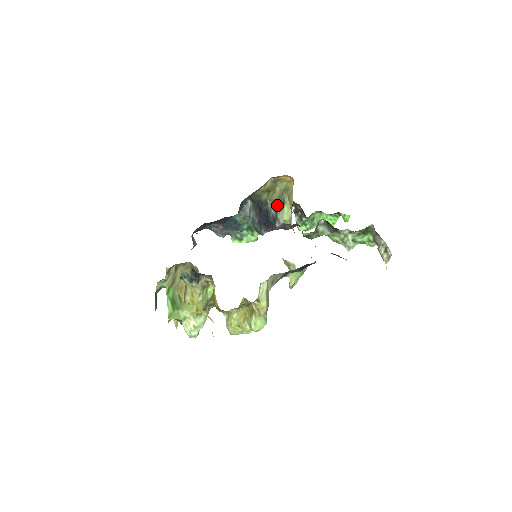
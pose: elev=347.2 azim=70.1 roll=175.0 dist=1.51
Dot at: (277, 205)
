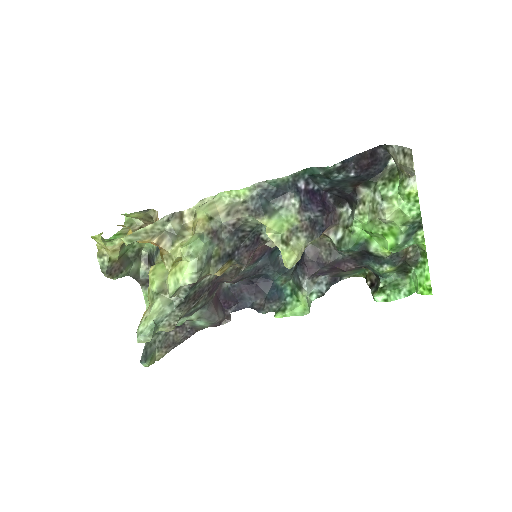
Dot at: occluded
